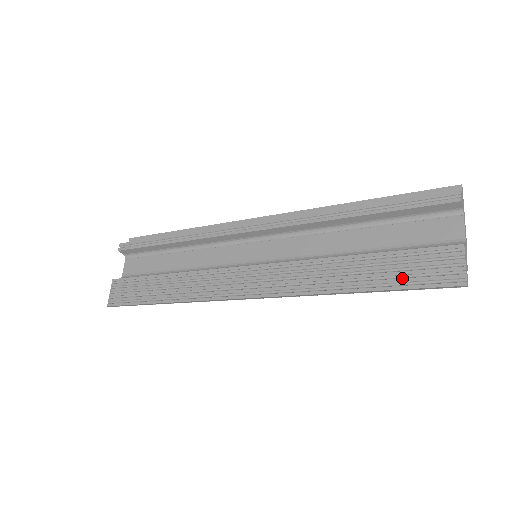
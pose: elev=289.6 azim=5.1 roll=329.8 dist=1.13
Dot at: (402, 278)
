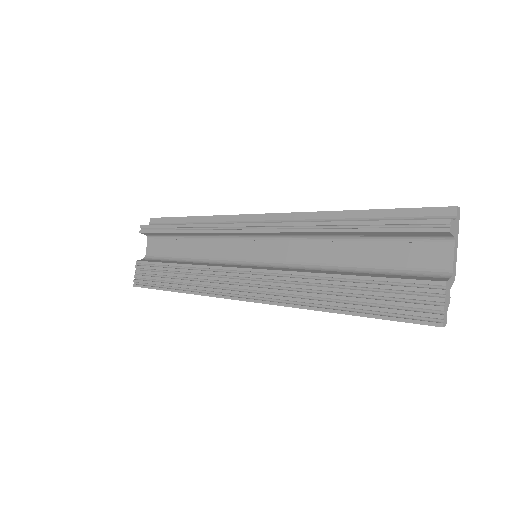
Dot at: (382, 308)
